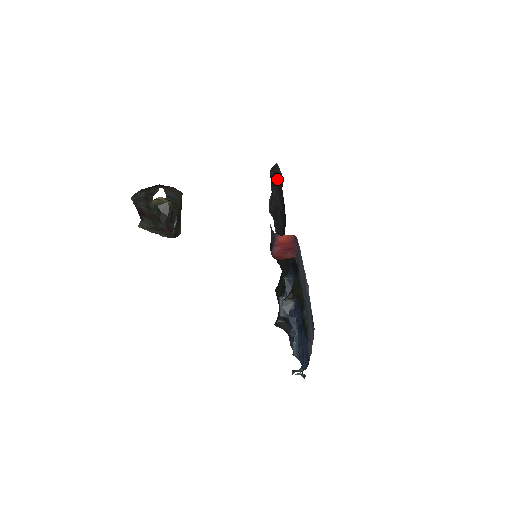
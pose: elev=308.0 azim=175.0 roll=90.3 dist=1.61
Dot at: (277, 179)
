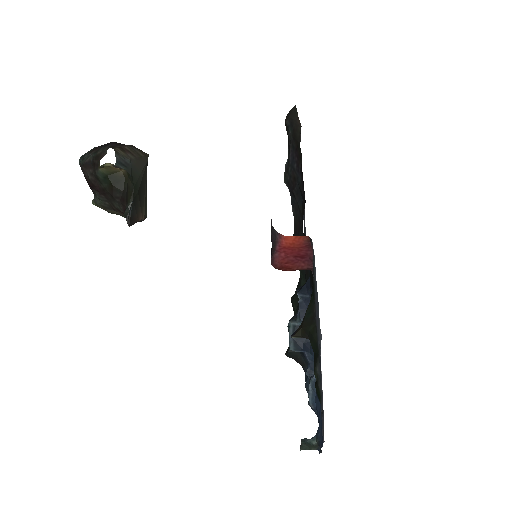
Dot at: (294, 132)
